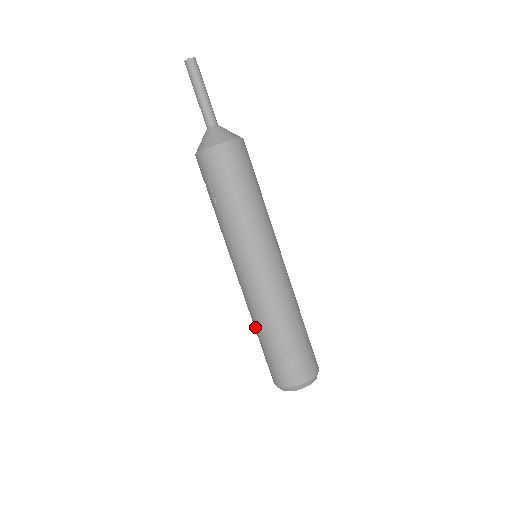
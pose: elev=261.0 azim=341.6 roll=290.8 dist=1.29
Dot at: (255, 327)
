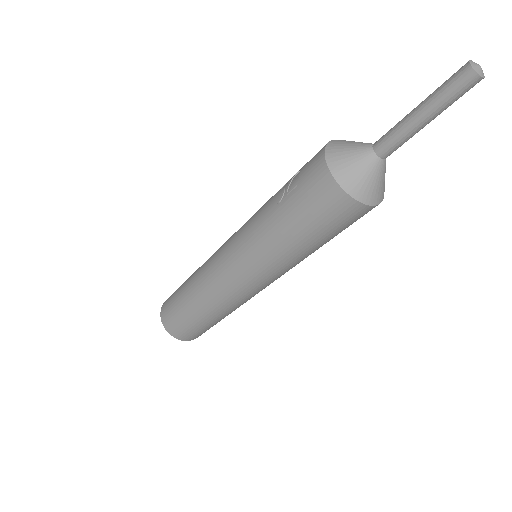
Dot at: (191, 278)
